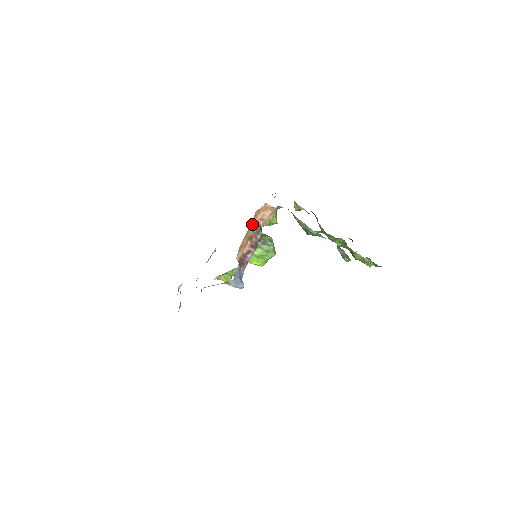
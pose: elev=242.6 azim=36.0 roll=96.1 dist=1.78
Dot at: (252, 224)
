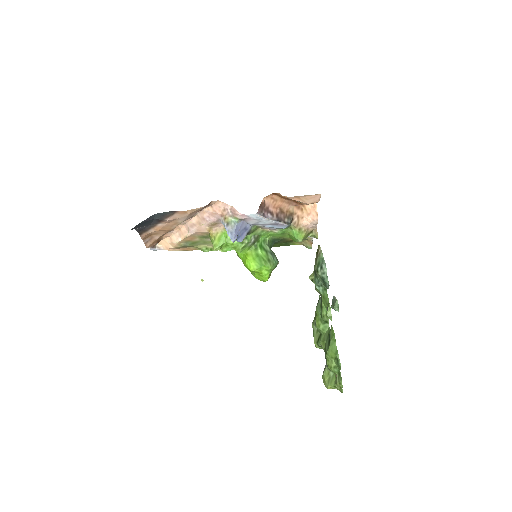
Dot at: (291, 207)
